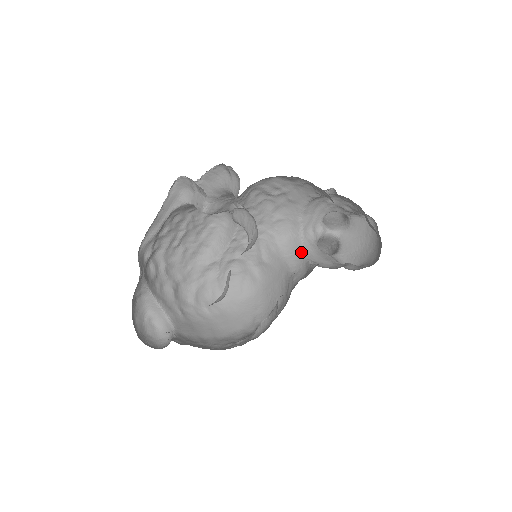
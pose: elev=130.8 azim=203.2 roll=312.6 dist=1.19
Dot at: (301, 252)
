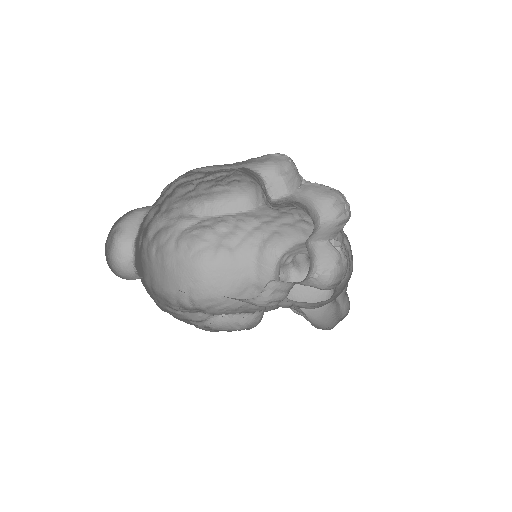
Dot at: (271, 270)
